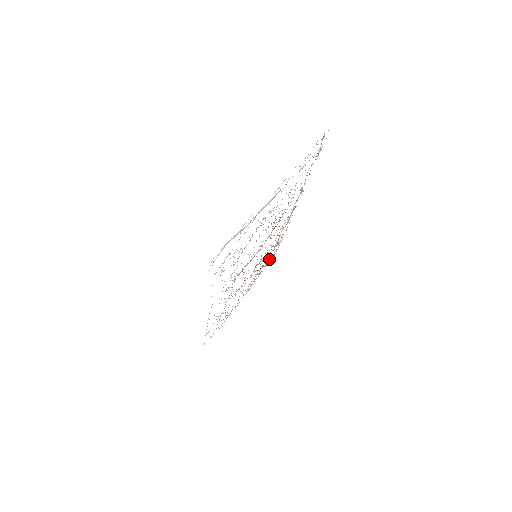
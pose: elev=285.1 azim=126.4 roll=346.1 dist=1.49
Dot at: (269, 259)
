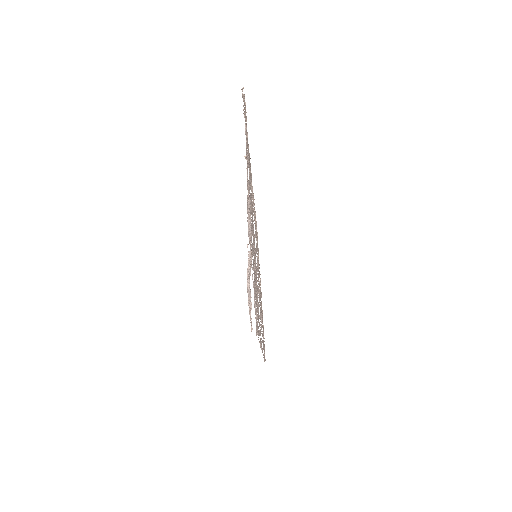
Dot at: occluded
